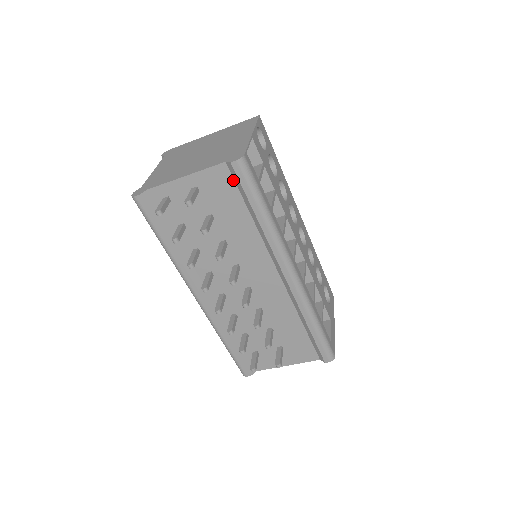
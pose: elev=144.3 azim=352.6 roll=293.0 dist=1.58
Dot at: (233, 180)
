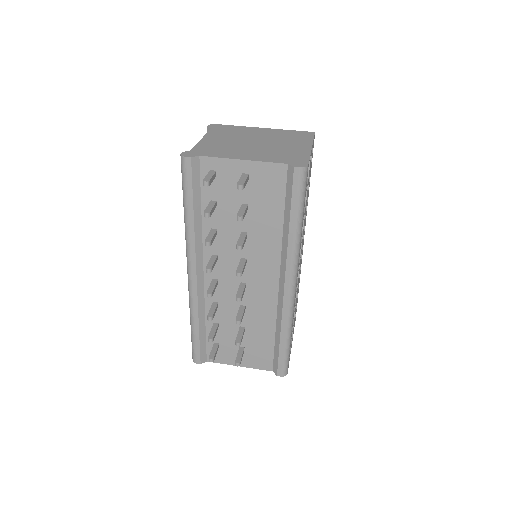
Dot at: (285, 183)
